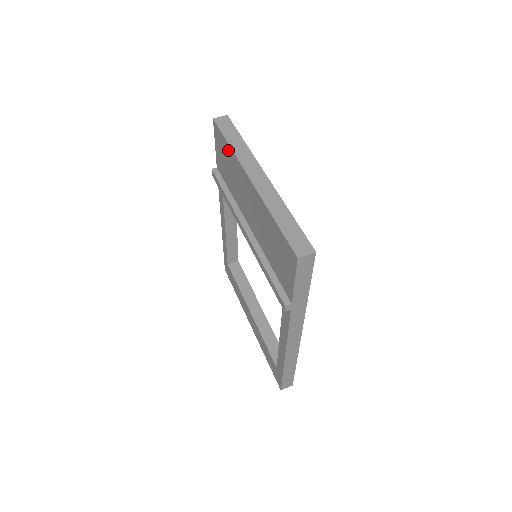
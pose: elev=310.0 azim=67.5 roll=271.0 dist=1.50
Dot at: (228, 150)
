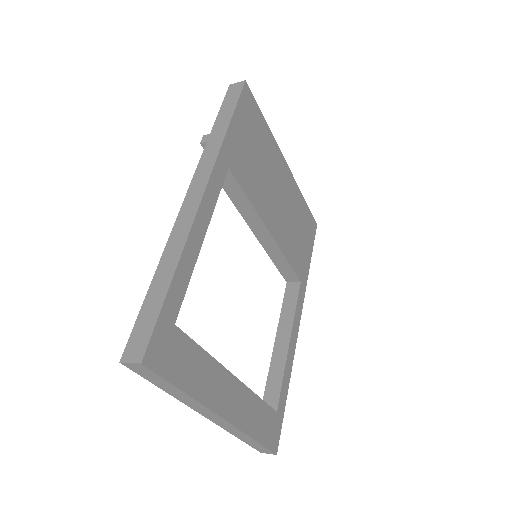
Dot at: occluded
